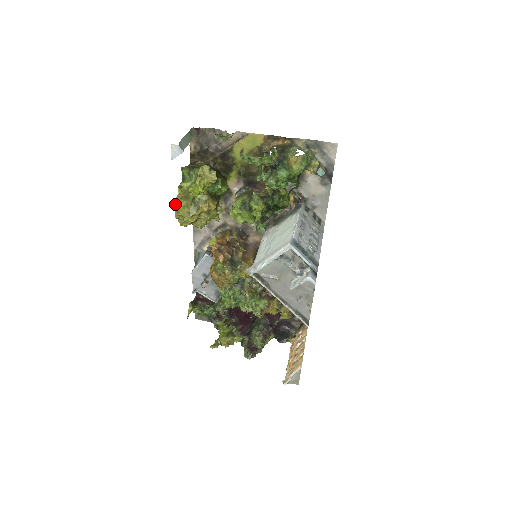
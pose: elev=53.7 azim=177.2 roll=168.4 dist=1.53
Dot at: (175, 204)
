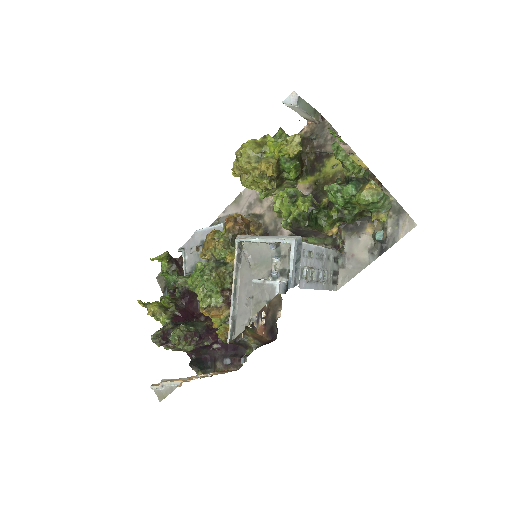
Dot at: (247, 142)
